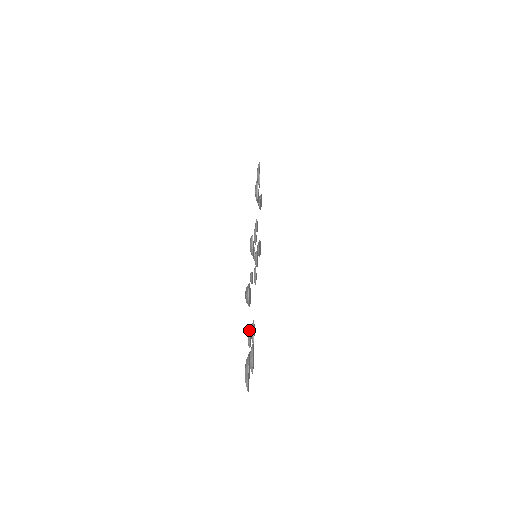
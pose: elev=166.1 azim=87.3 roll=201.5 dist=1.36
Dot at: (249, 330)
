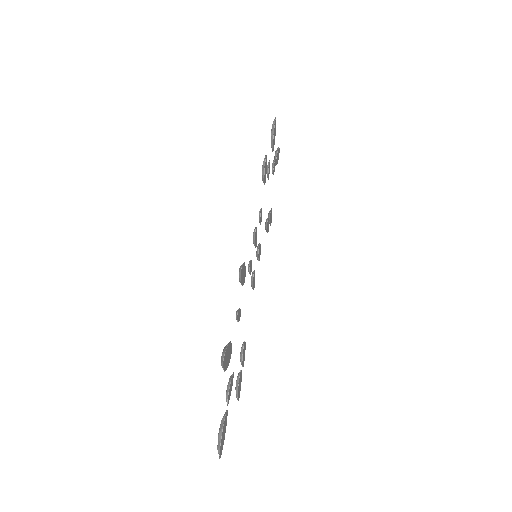
Dot at: (229, 381)
